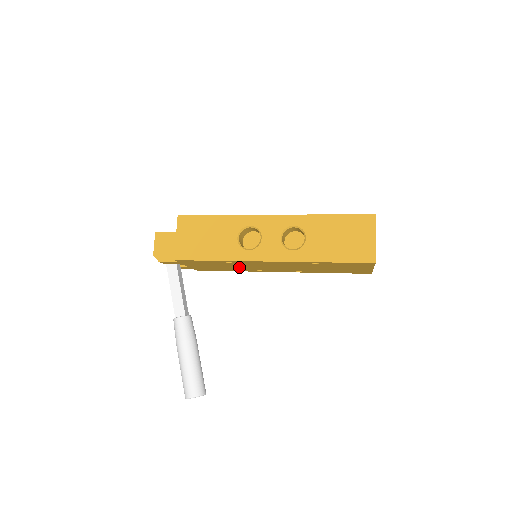
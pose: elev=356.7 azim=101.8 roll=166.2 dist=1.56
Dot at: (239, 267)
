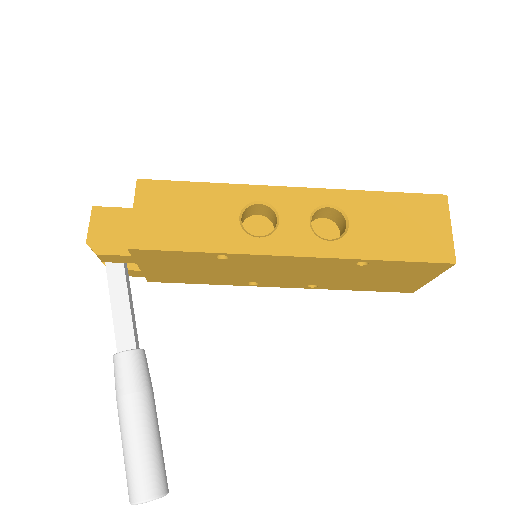
Dot at: (227, 273)
